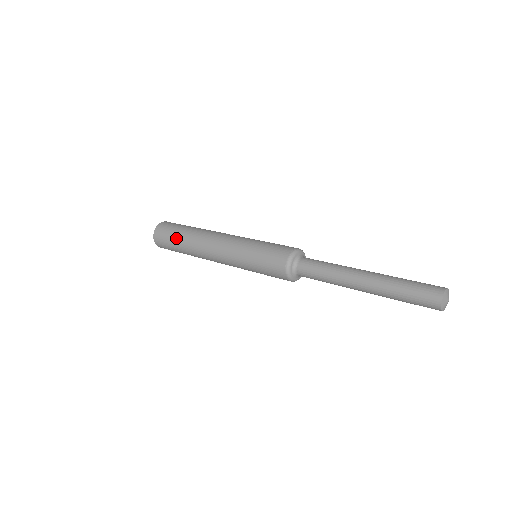
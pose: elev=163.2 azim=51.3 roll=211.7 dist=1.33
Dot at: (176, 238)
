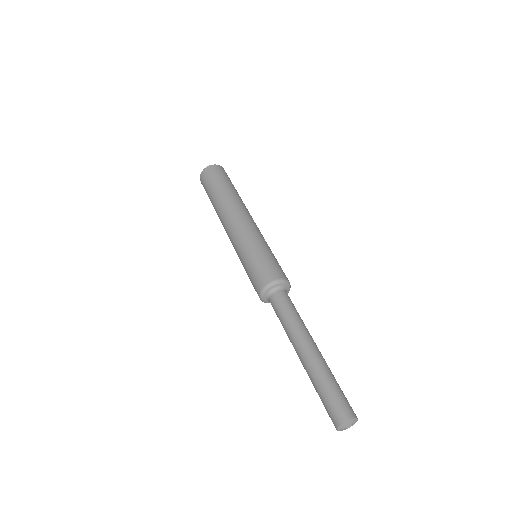
Dot at: (212, 191)
